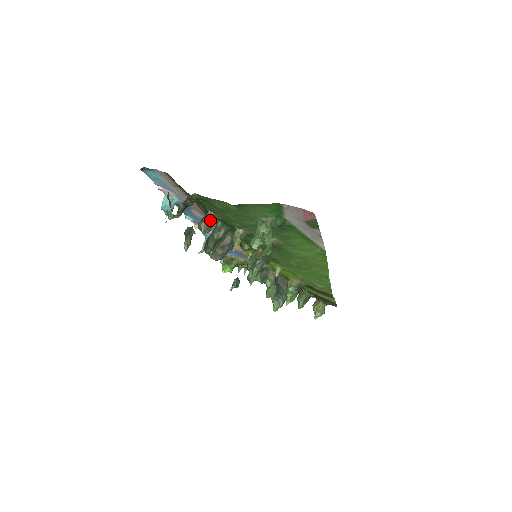
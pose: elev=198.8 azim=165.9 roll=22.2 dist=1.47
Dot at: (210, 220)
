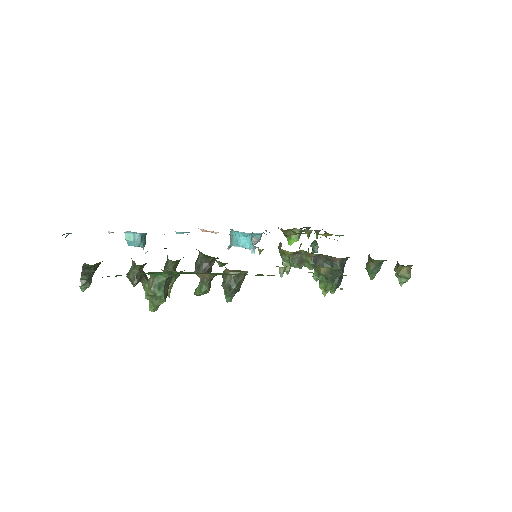
Dot at: (133, 270)
